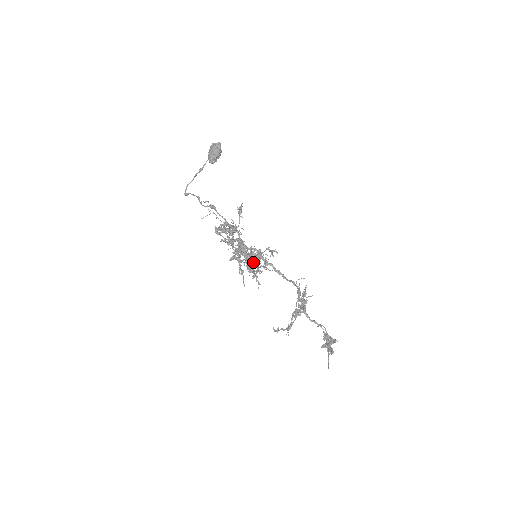
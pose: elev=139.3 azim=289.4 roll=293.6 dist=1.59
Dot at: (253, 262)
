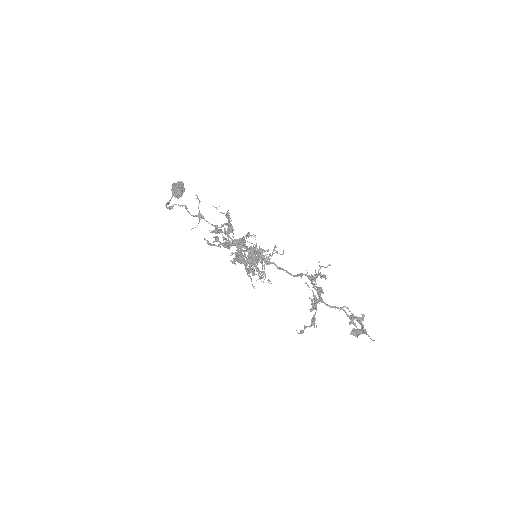
Dot at: (261, 252)
